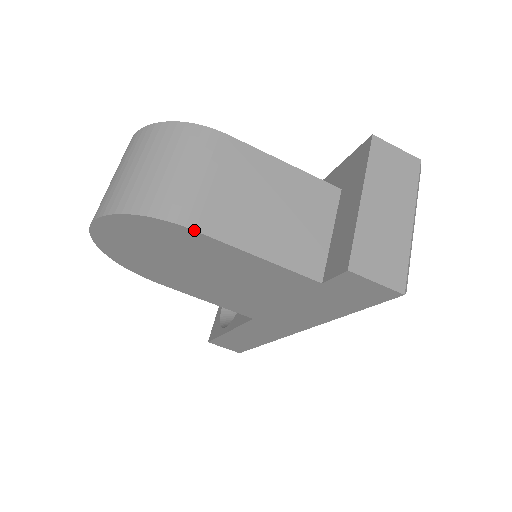
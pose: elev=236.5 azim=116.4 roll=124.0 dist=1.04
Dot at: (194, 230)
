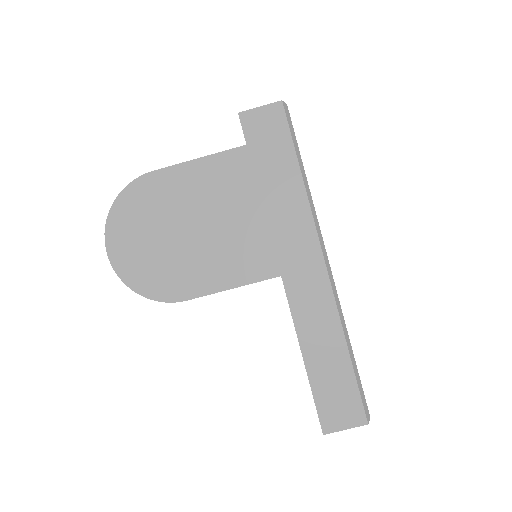
Dot at: (153, 171)
